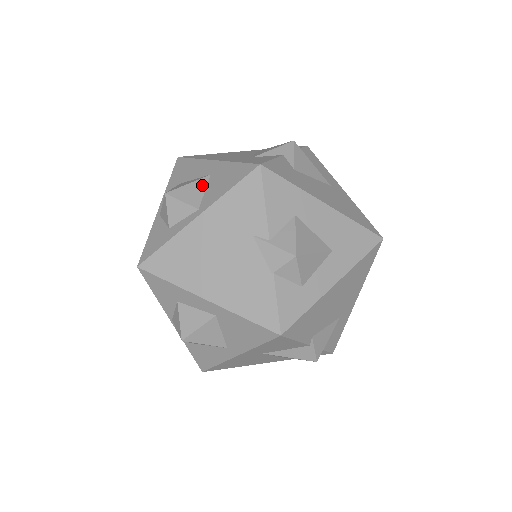
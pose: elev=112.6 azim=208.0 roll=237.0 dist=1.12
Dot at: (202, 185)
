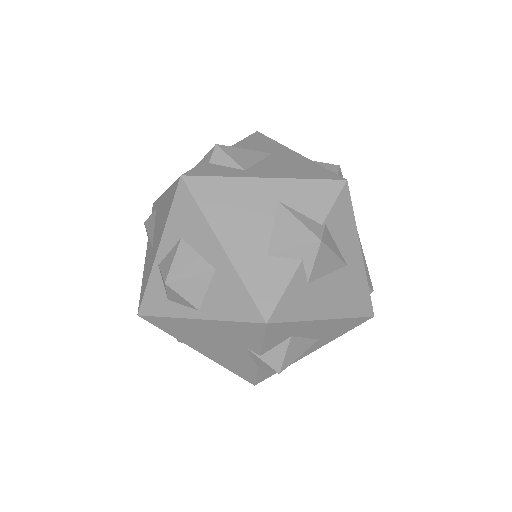
Dot at: (205, 282)
